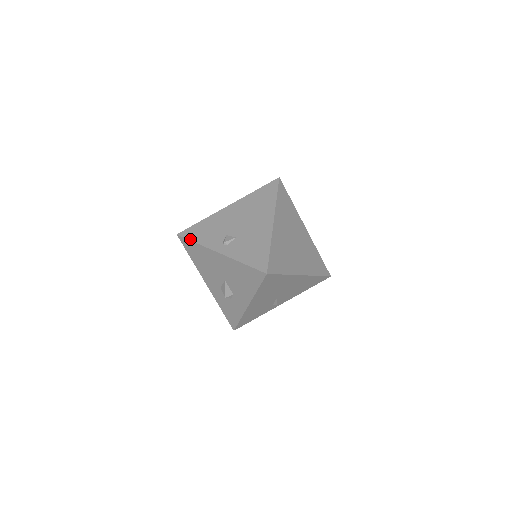
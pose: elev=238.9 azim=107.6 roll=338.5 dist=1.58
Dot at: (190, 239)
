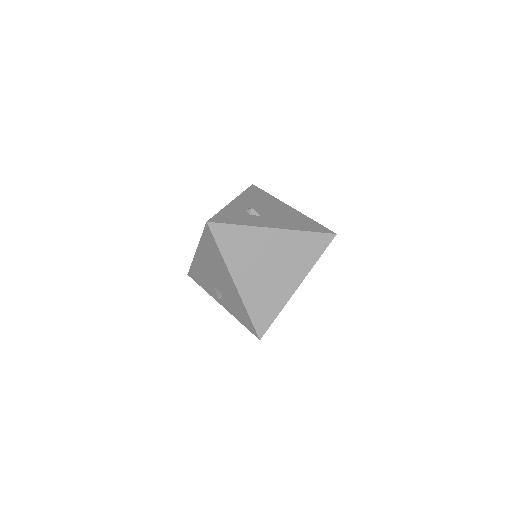
Dot at: occluded
